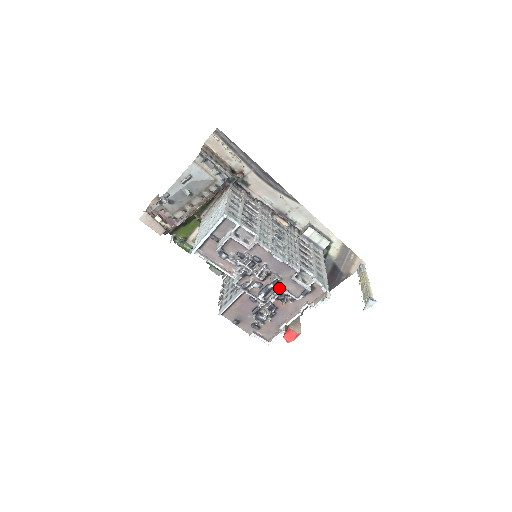
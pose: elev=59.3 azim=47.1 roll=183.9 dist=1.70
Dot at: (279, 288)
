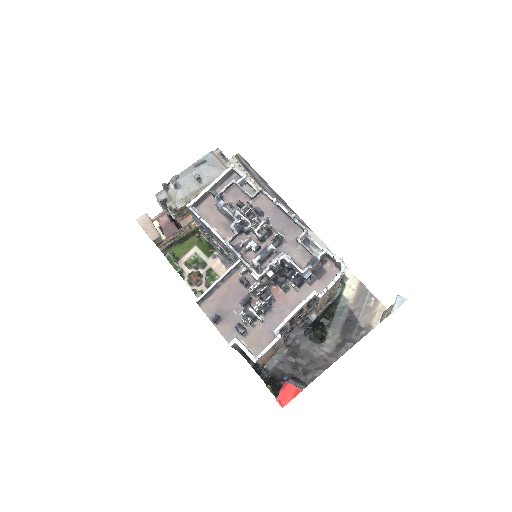
Dot at: (280, 252)
